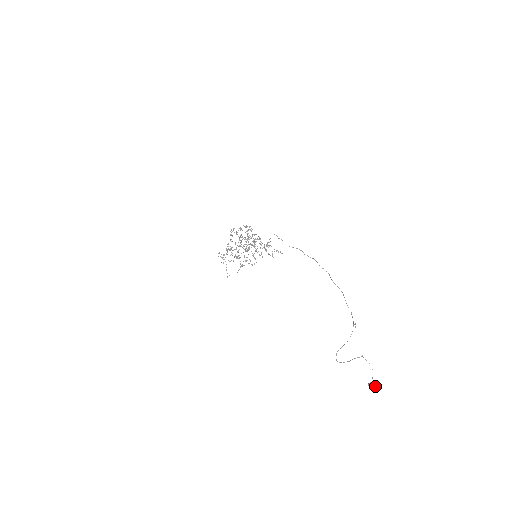
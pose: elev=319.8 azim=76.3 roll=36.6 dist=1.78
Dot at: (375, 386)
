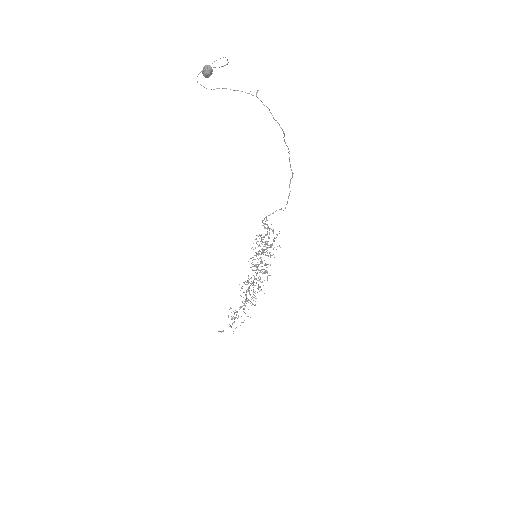
Dot at: (210, 66)
